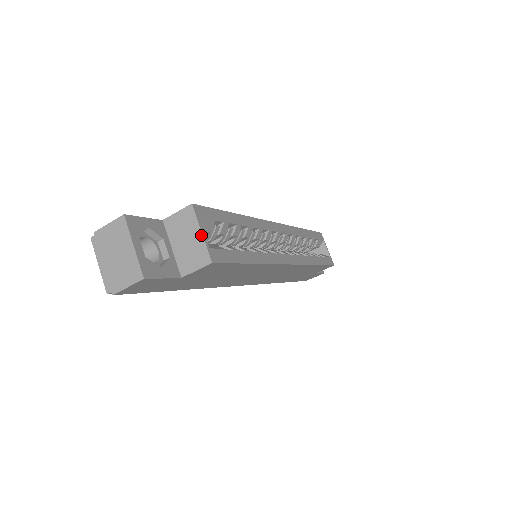
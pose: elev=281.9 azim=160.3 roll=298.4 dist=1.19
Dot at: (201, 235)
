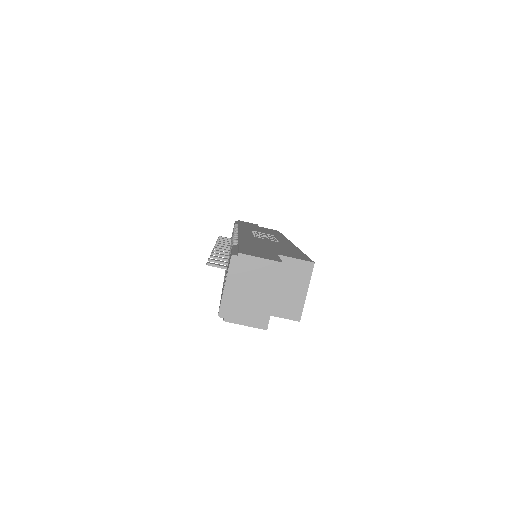
Dot at: (306, 294)
